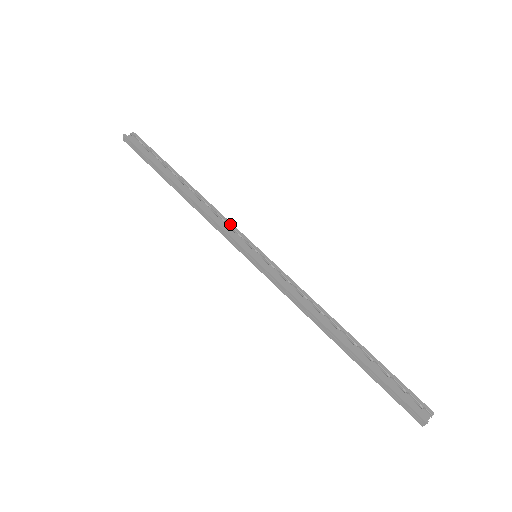
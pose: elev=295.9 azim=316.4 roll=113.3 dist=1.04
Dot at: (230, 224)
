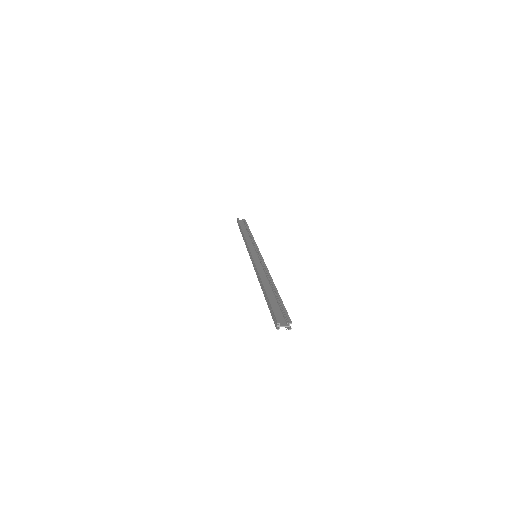
Dot at: (255, 244)
